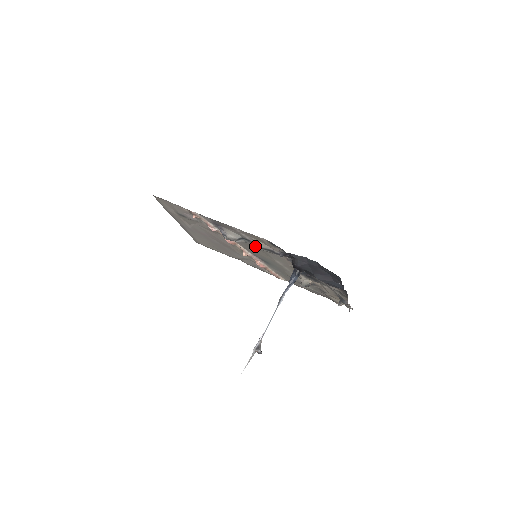
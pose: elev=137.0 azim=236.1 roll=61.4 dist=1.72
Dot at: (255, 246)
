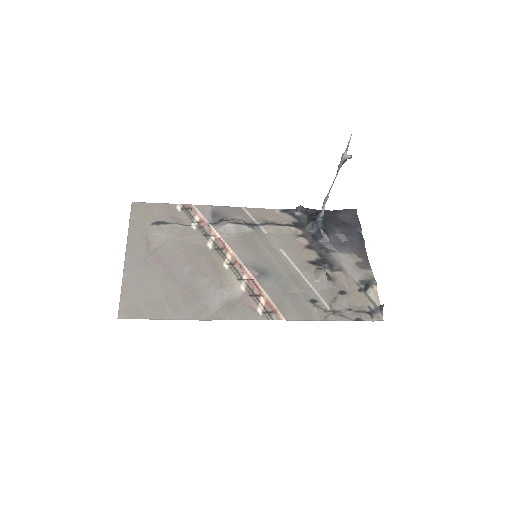
Dot at: (260, 234)
